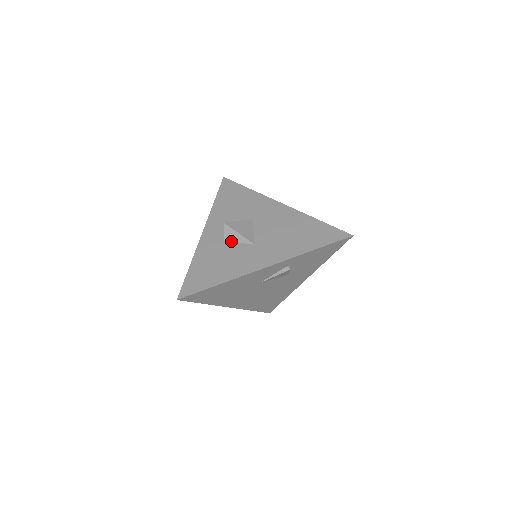
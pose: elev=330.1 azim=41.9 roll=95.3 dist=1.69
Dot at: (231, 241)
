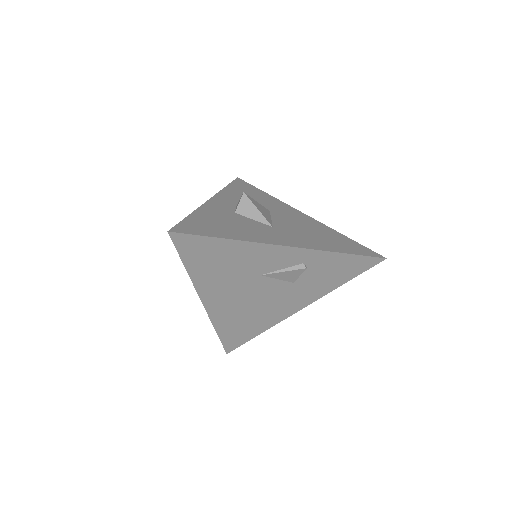
Dot at: (244, 215)
